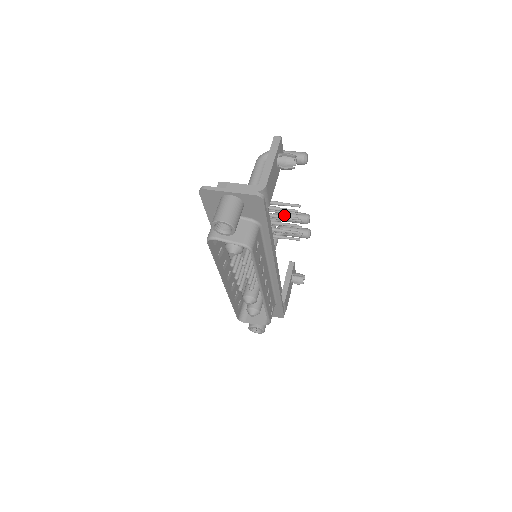
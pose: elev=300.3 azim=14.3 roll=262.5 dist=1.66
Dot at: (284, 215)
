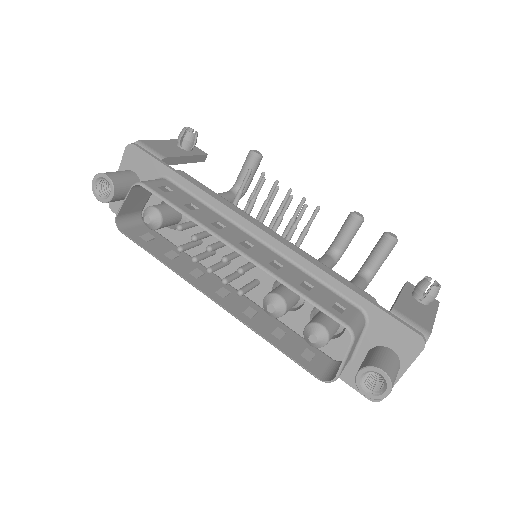
Dot at: (333, 242)
